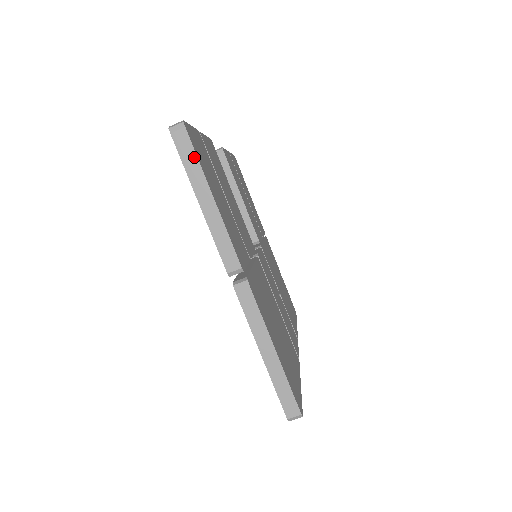
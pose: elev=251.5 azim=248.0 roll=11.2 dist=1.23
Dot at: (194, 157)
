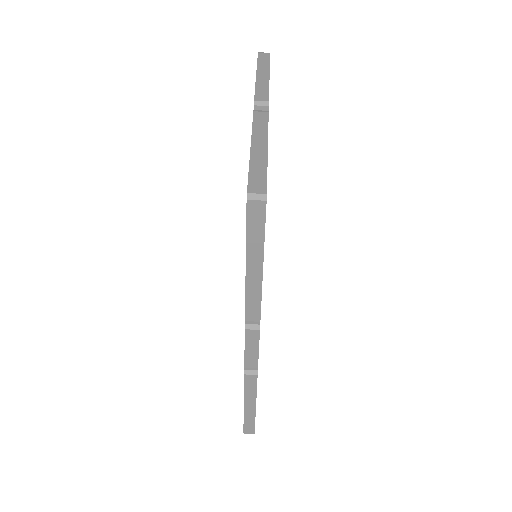
Dot at: (267, 61)
